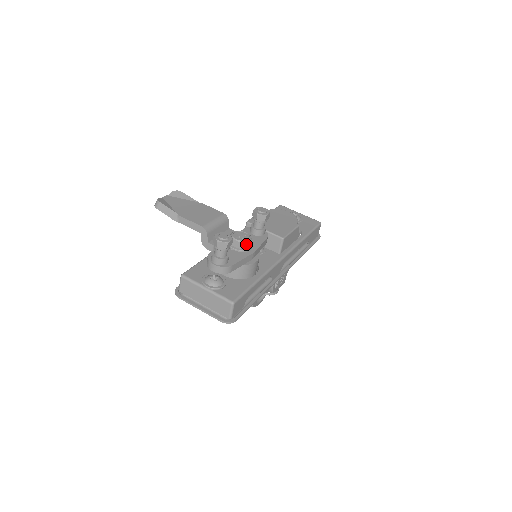
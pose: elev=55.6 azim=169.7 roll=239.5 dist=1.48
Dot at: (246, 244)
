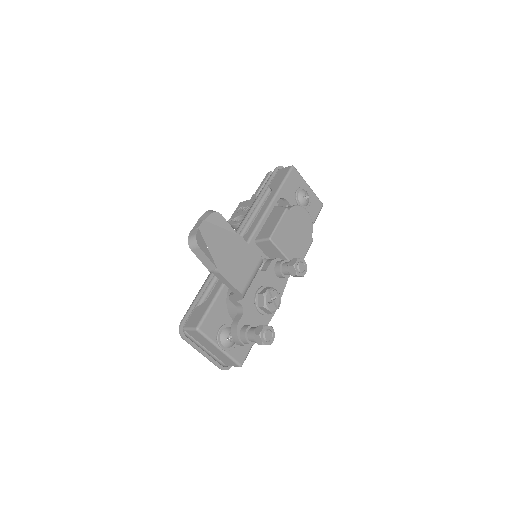
Dot at: (274, 310)
